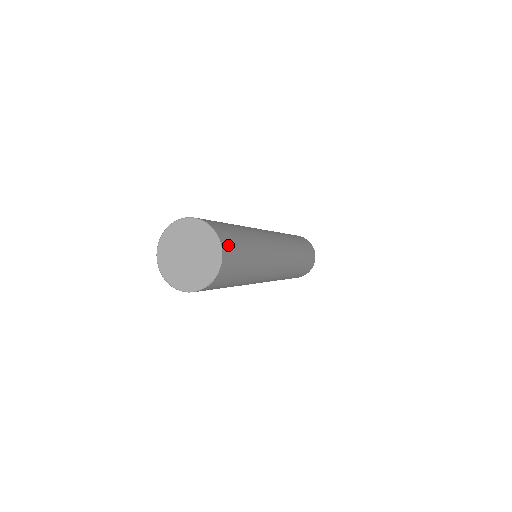
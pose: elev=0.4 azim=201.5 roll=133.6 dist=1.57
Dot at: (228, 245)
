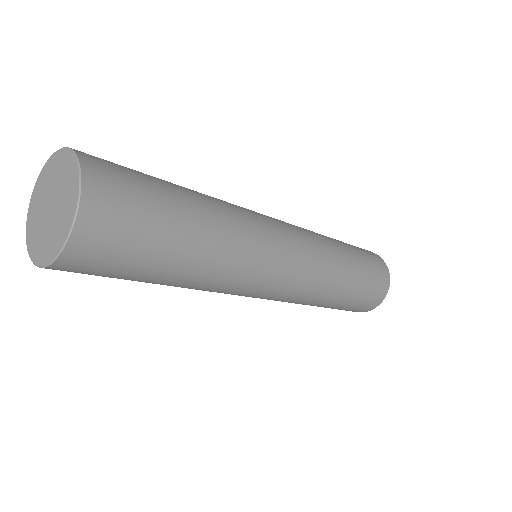
Dot at: (103, 165)
